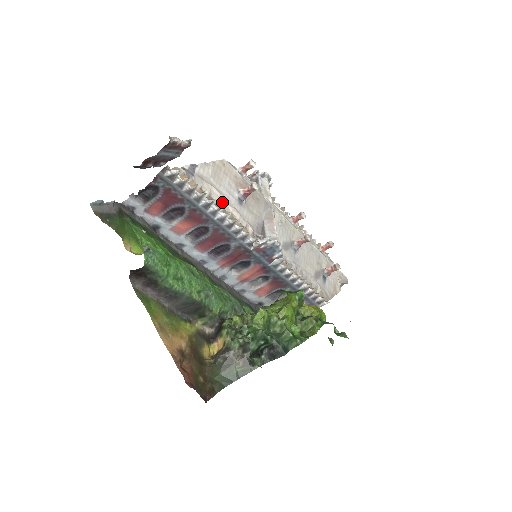
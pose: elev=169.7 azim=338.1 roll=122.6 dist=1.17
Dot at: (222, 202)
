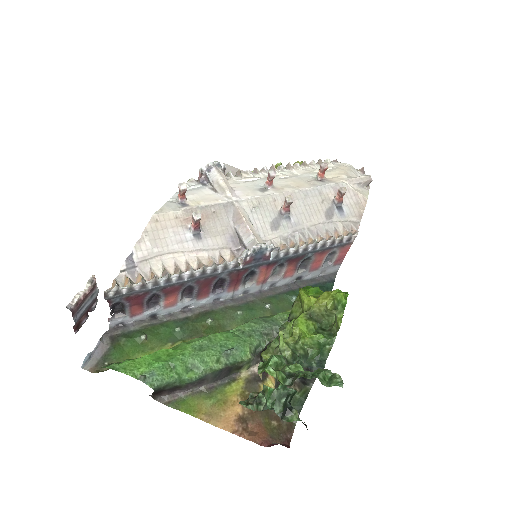
Dot at: (181, 258)
